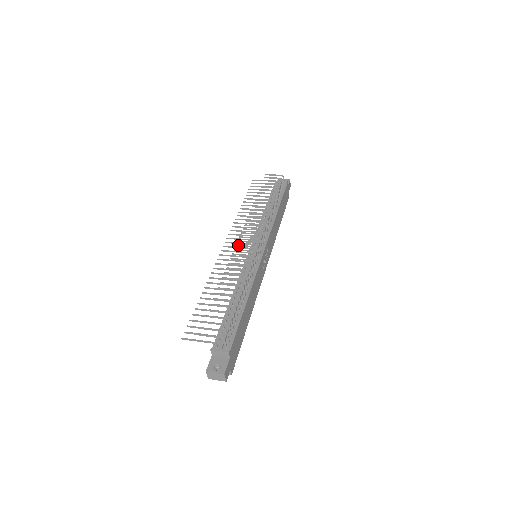
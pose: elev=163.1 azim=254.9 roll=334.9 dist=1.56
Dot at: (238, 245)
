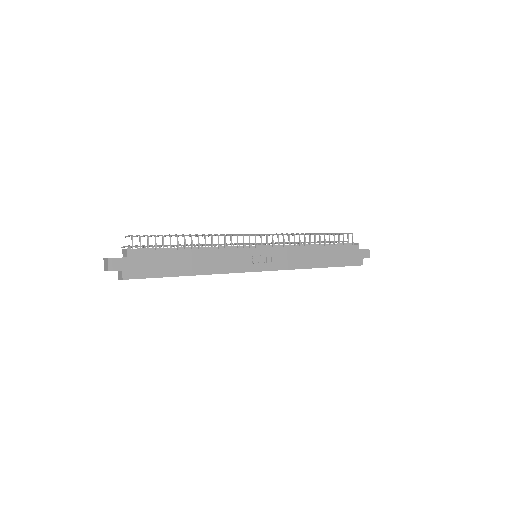
Dot at: (239, 235)
